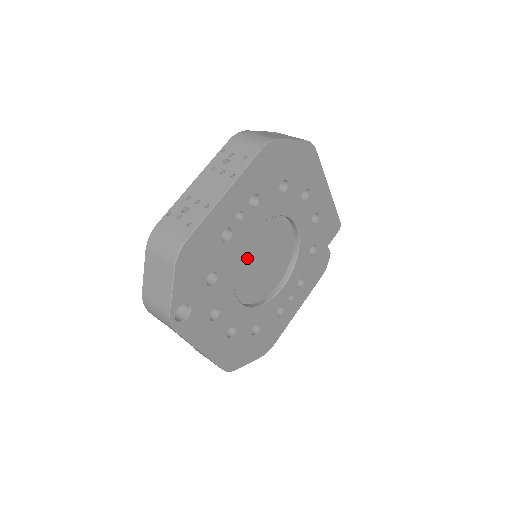
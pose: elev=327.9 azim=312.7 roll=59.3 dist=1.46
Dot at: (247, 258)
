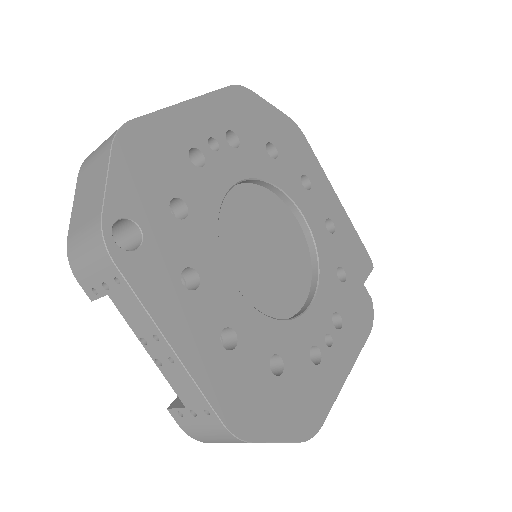
Dot at: (238, 229)
